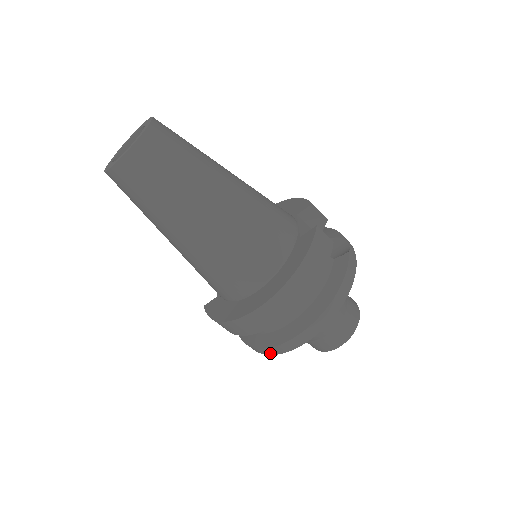
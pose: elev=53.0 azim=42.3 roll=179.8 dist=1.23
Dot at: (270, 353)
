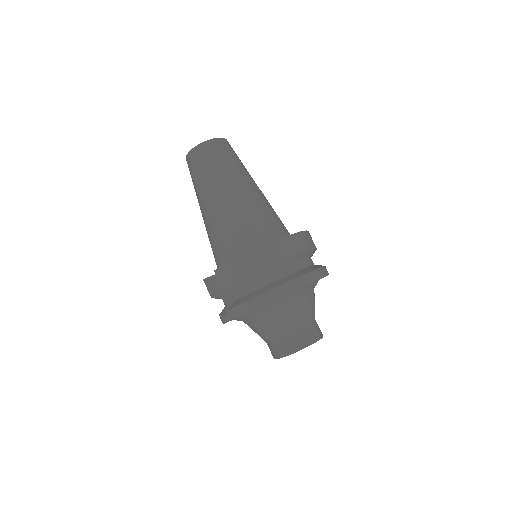
Dot at: (278, 295)
